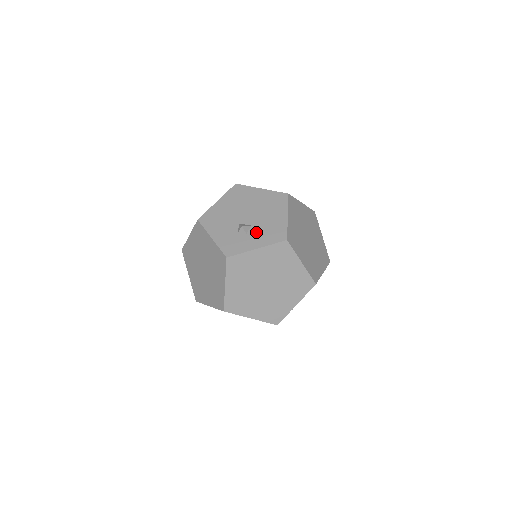
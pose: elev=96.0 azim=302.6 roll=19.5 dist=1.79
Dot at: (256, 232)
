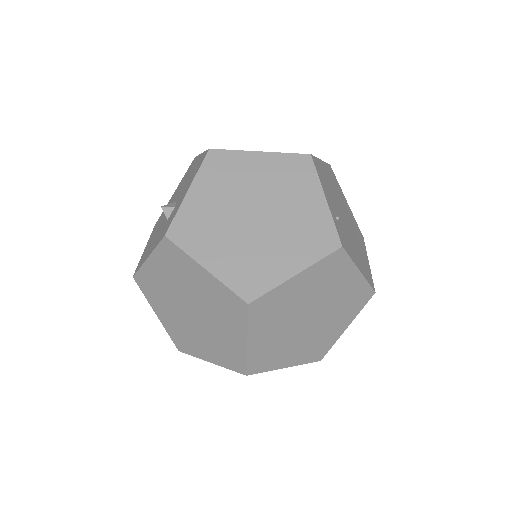
Dot at: (182, 194)
